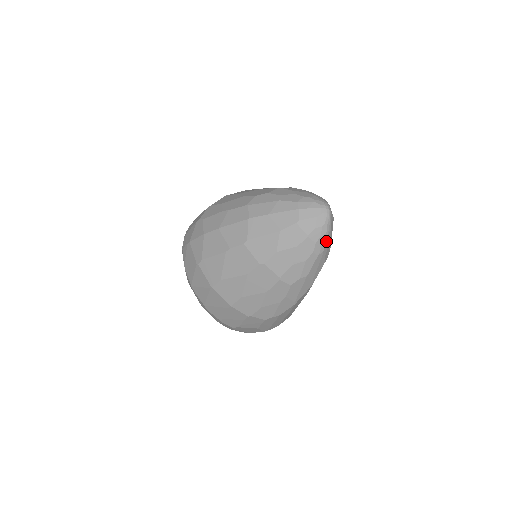
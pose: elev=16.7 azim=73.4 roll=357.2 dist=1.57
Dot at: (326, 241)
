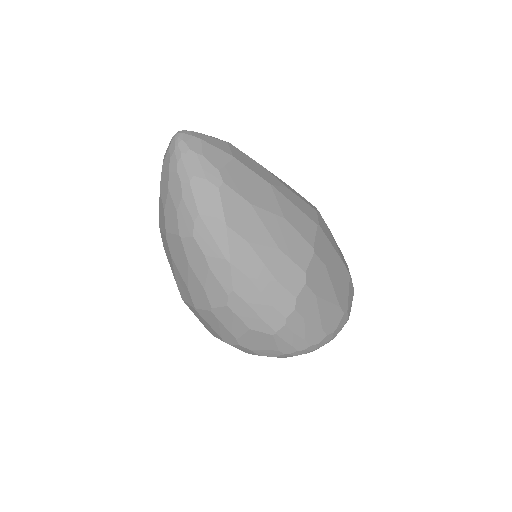
Dot at: (190, 163)
